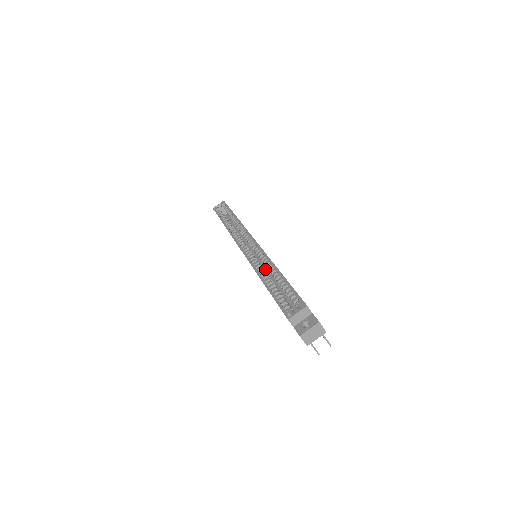
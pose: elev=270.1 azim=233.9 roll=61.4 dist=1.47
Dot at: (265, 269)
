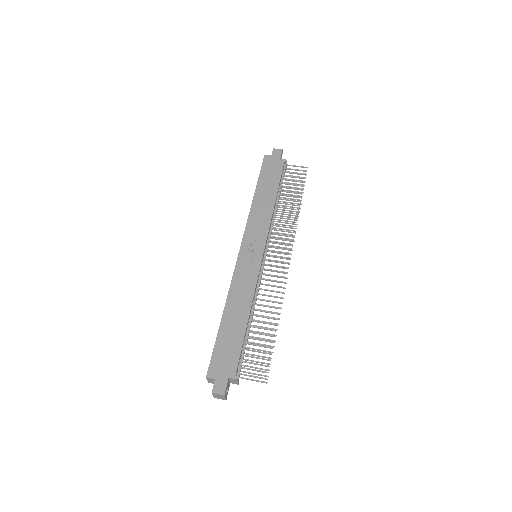
Dot at: occluded
